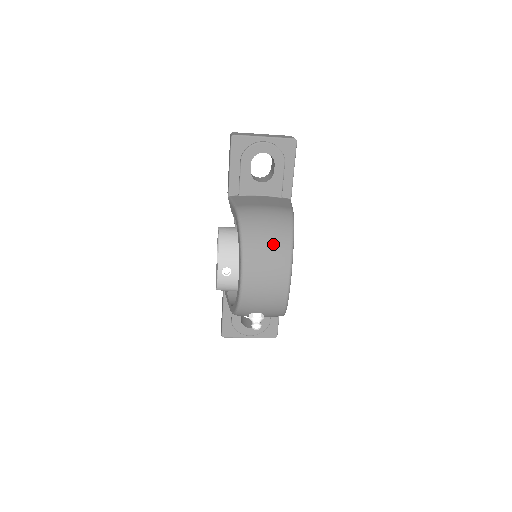
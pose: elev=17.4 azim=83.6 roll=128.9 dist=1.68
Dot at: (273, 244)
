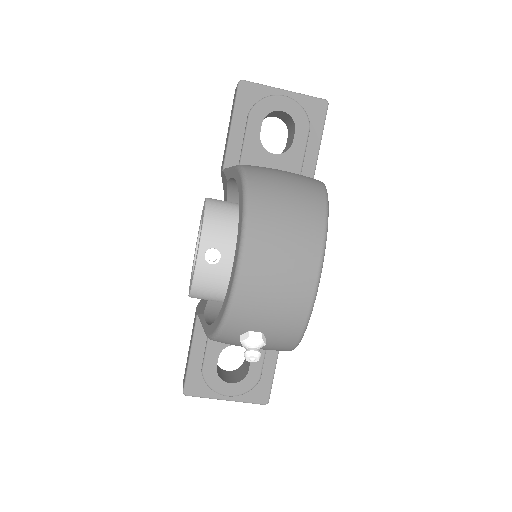
Dot at: (297, 210)
